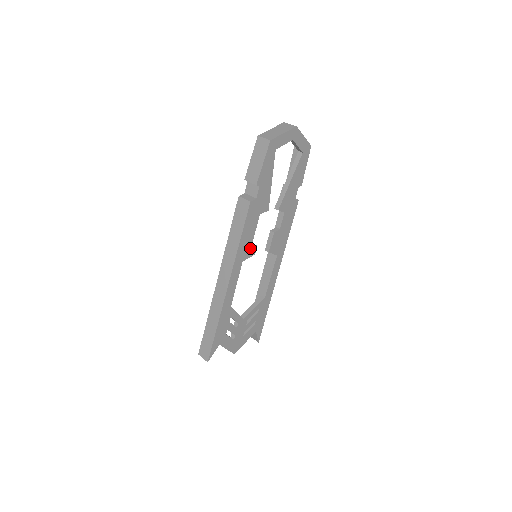
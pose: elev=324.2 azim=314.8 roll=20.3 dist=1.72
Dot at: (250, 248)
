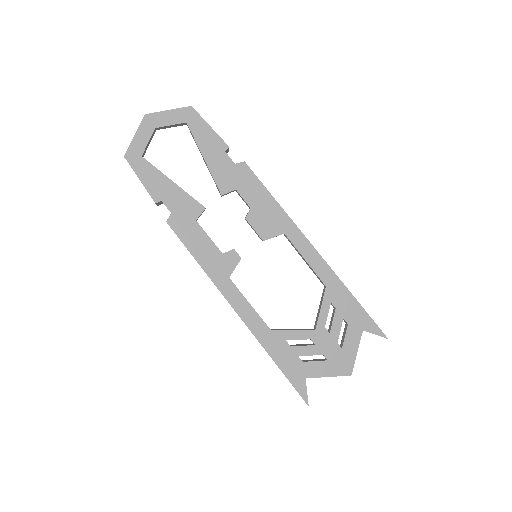
Dot at: (225, 258)
